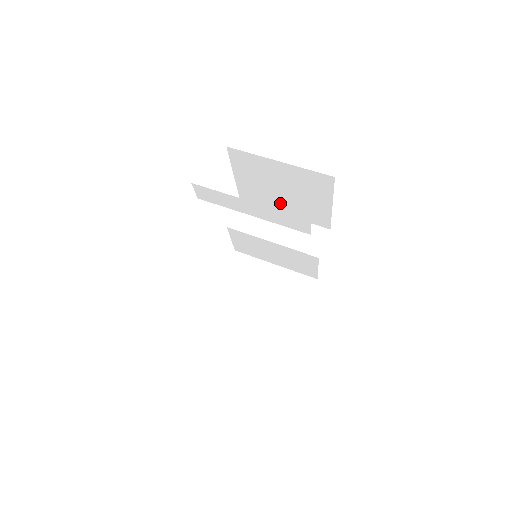
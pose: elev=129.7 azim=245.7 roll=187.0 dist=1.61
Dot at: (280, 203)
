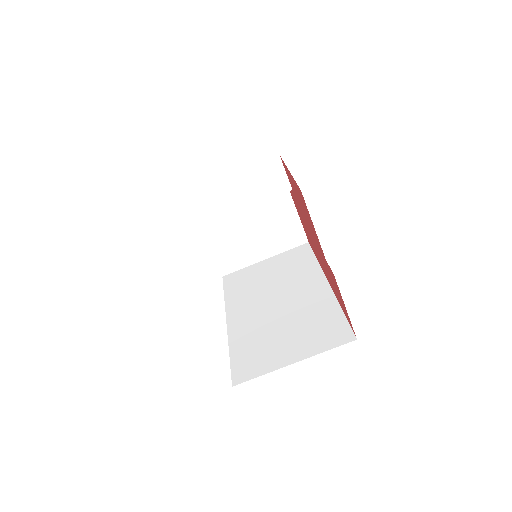
Dot at: occluded
